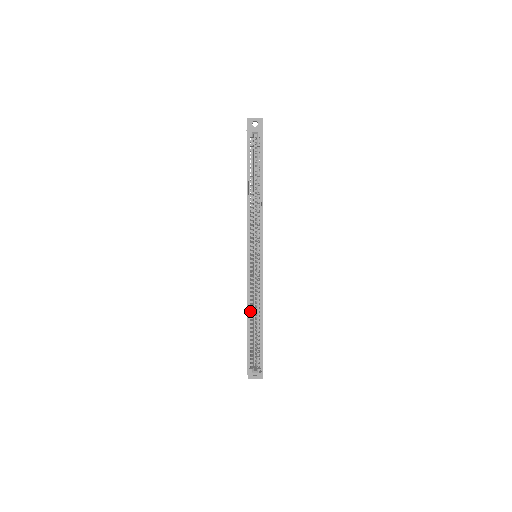
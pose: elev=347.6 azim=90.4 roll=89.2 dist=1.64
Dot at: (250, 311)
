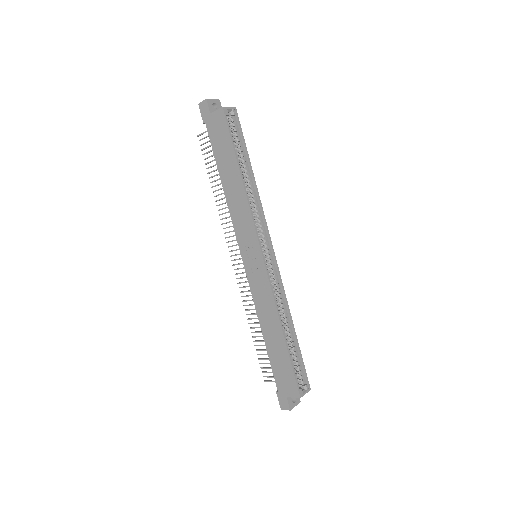
Dot at: (275, 321)
